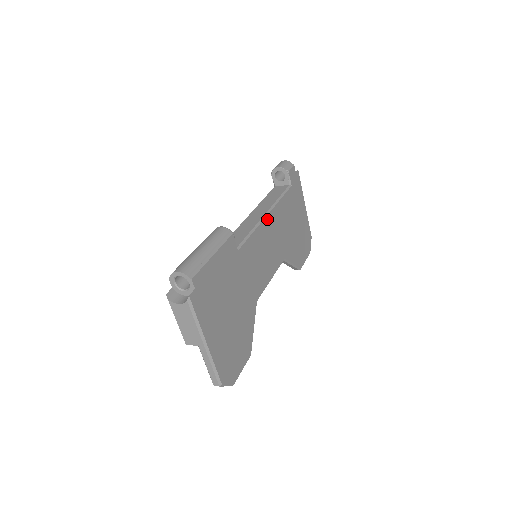
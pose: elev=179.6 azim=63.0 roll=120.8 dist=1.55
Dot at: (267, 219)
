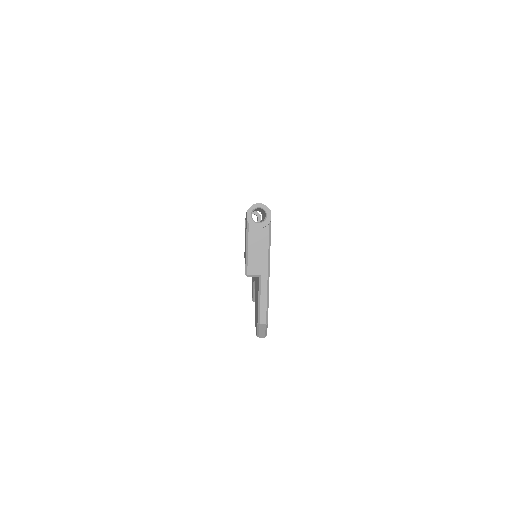
Dot at: occluded
